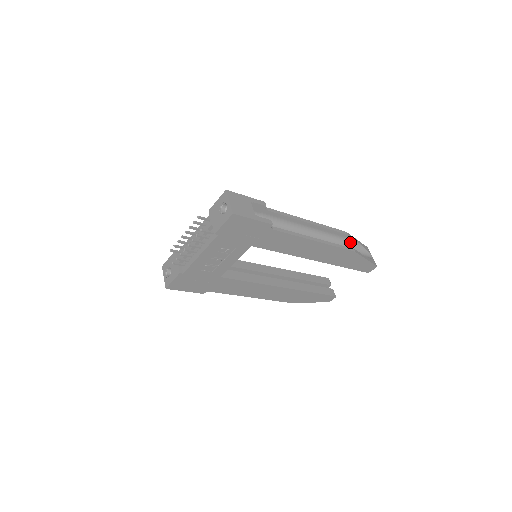
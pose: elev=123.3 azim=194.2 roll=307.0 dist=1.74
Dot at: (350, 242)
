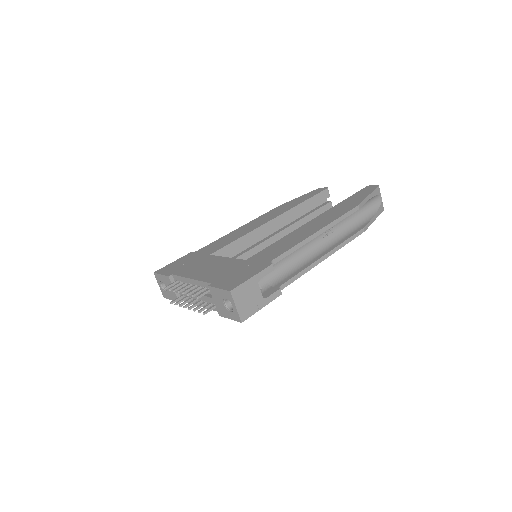
Dot at: occluded
